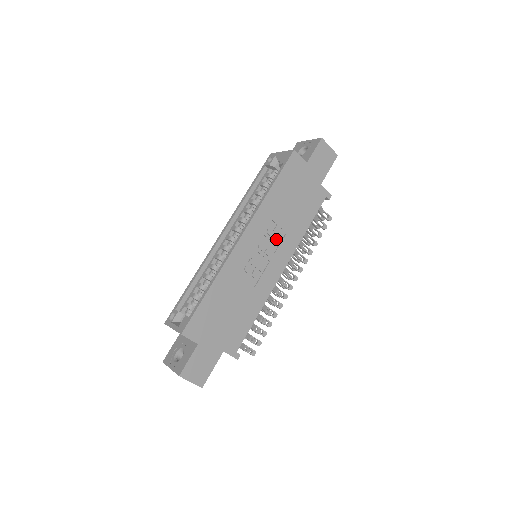
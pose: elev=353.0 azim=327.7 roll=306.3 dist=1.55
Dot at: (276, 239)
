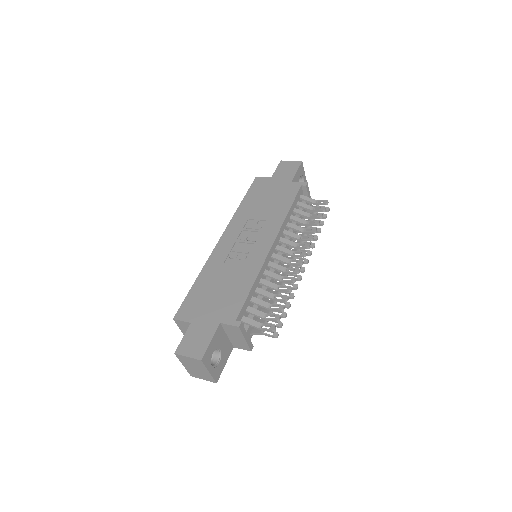
Dot at: (256, 228)
